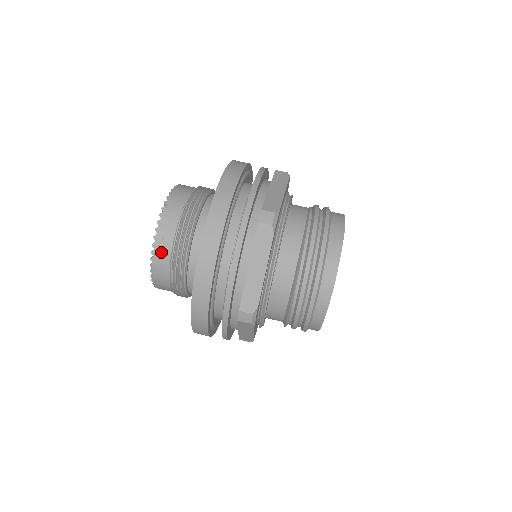
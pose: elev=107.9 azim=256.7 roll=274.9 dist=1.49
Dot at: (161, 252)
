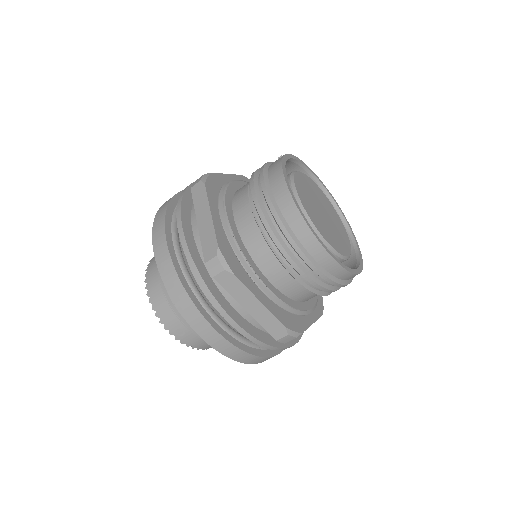
Dot at: (186, 338)
